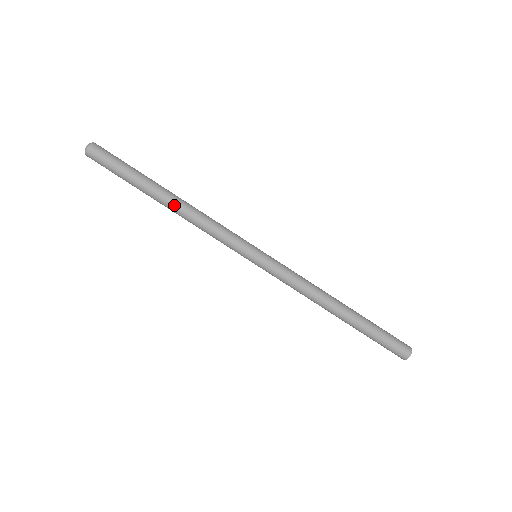
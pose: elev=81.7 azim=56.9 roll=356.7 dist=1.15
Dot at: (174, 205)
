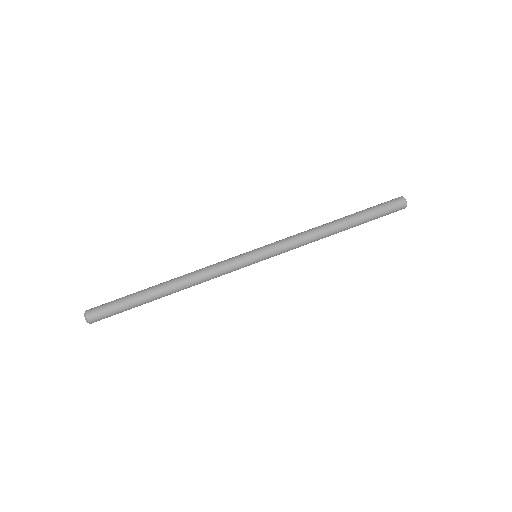
Dot at: (174, 280)
